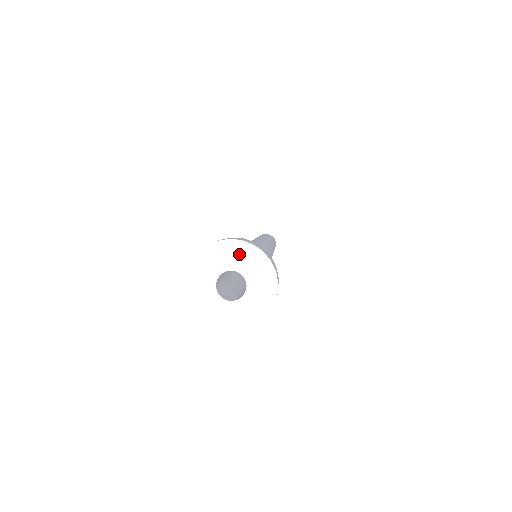
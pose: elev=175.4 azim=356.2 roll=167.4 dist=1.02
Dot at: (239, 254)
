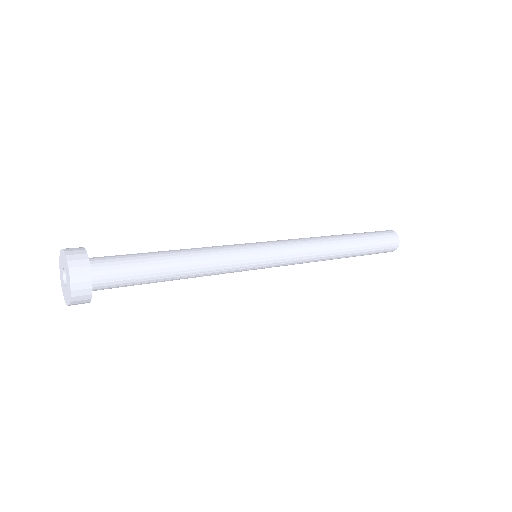
Dot at: (63, 258)
